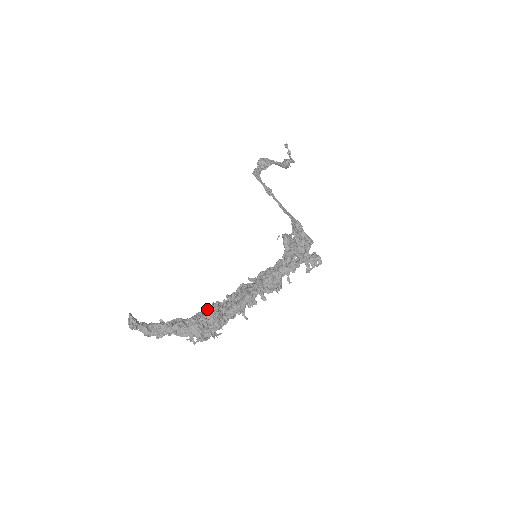
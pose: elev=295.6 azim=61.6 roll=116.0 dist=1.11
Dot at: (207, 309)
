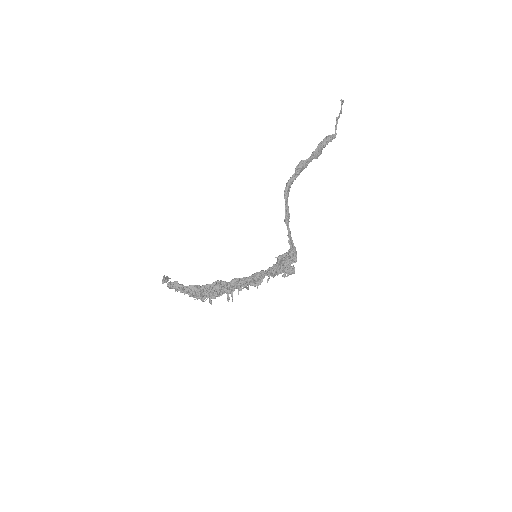
Dot at: (212, 285)
